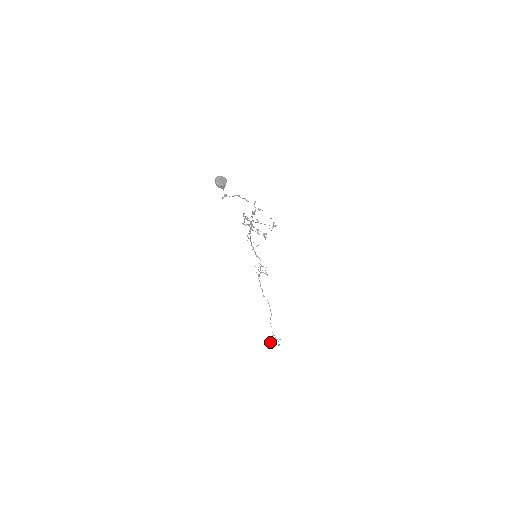
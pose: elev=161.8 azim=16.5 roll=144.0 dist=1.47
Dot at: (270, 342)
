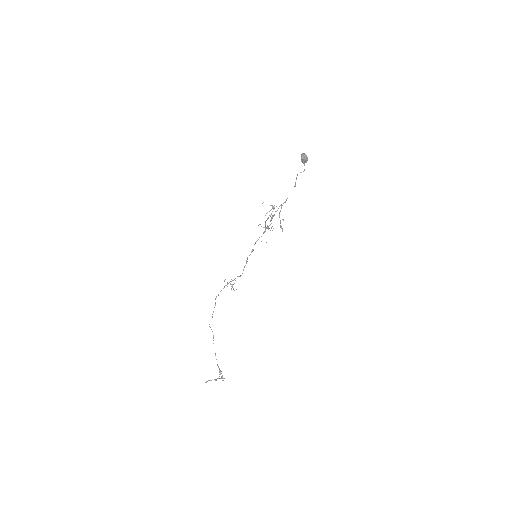
Dot at: (217, 378)
